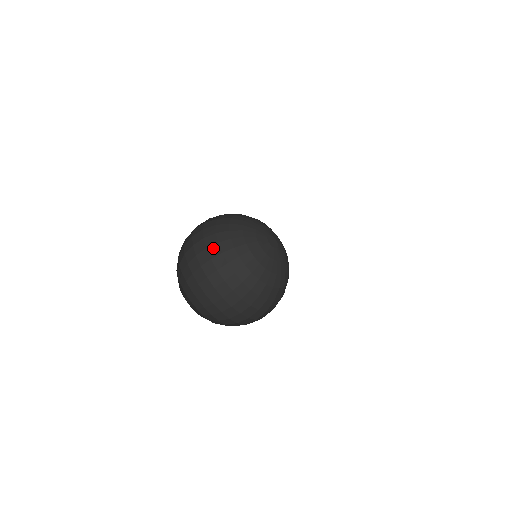
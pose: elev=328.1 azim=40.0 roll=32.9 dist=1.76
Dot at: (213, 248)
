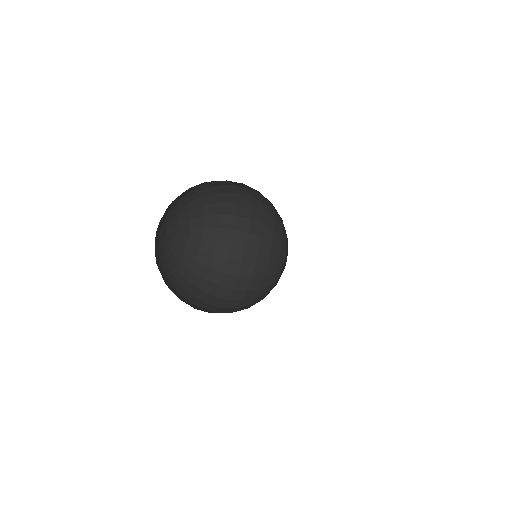
Dot at: (251, 188)
